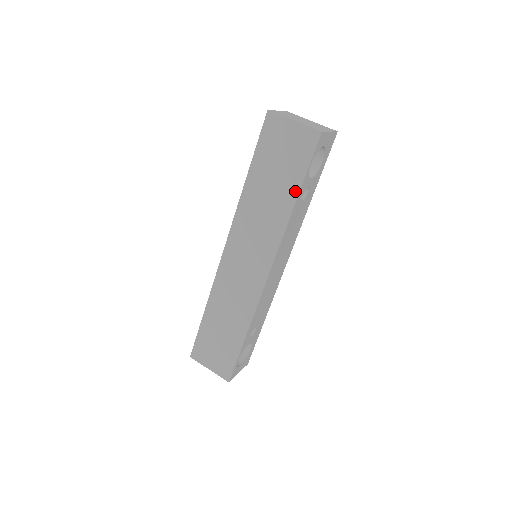
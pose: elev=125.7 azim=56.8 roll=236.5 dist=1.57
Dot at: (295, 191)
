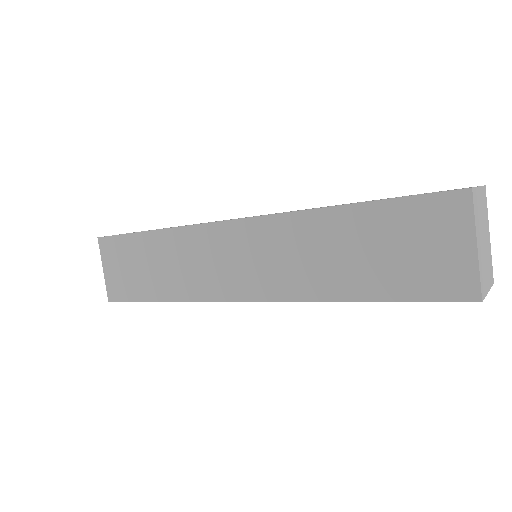
Dot at: (367, 294)
